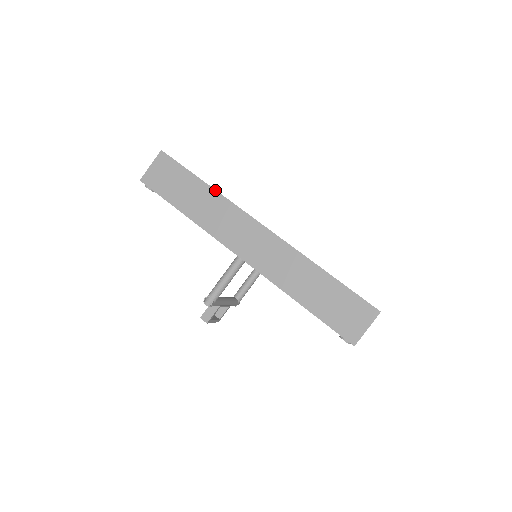
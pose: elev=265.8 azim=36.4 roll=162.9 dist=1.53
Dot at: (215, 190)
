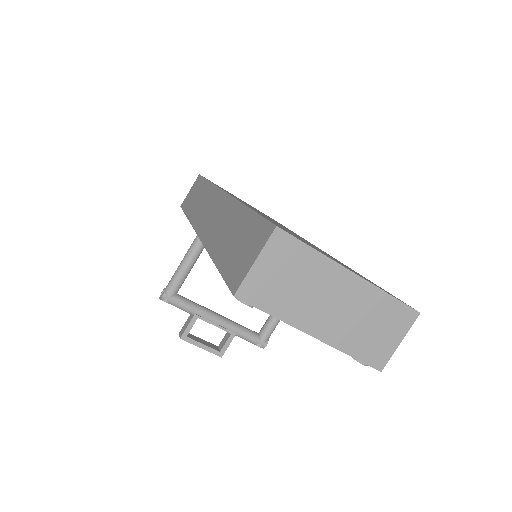
Dot at: (210, 182)
